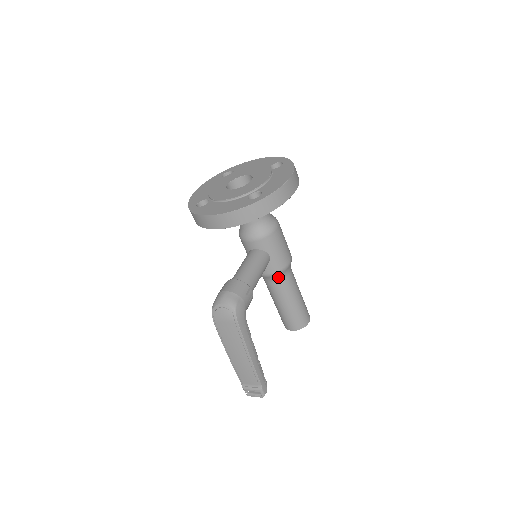
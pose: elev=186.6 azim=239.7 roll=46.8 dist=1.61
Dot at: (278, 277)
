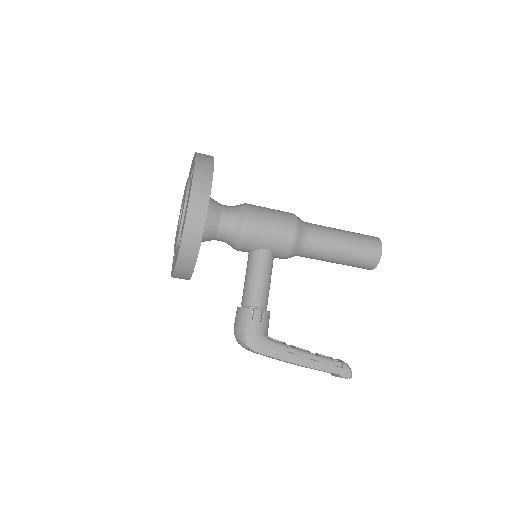
Dot at: (298, 252)
